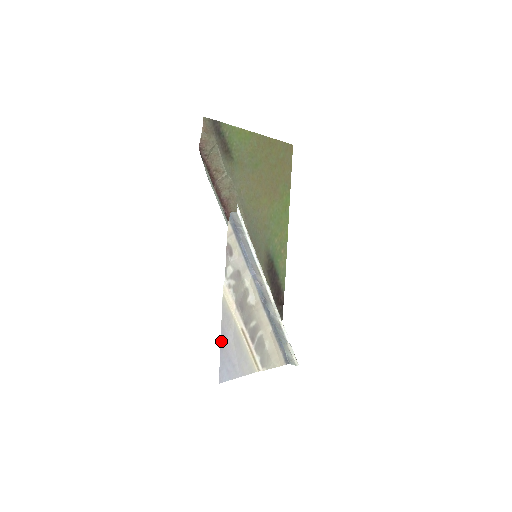
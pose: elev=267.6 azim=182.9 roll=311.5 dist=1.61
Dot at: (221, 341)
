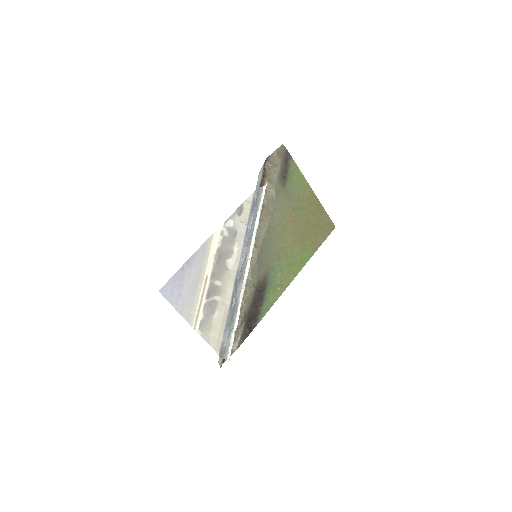
Dot at: (186, 263)
